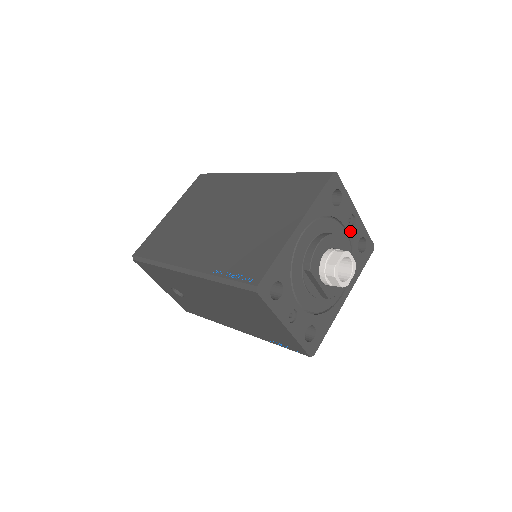
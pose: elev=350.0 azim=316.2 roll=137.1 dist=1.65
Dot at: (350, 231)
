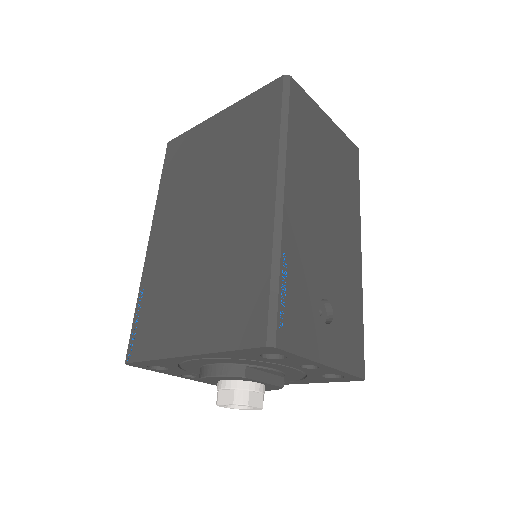
Dot at: (305, 369)
